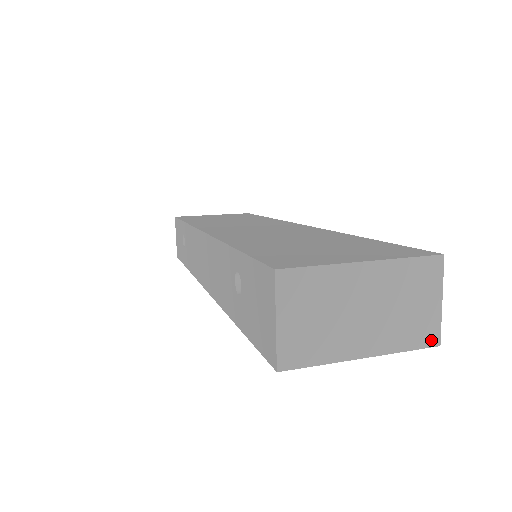
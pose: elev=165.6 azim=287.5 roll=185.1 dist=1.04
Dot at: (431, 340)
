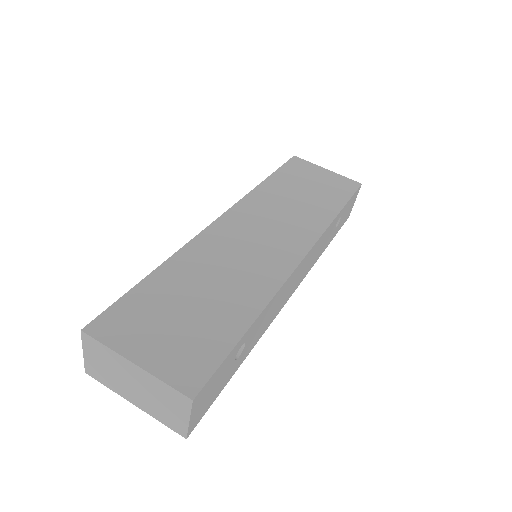
Dot at: (180, 432)
